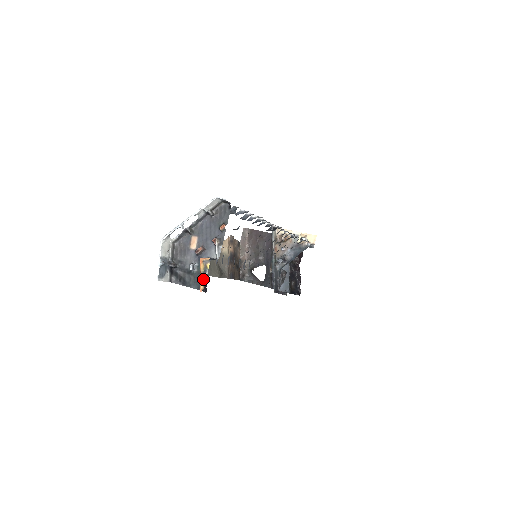
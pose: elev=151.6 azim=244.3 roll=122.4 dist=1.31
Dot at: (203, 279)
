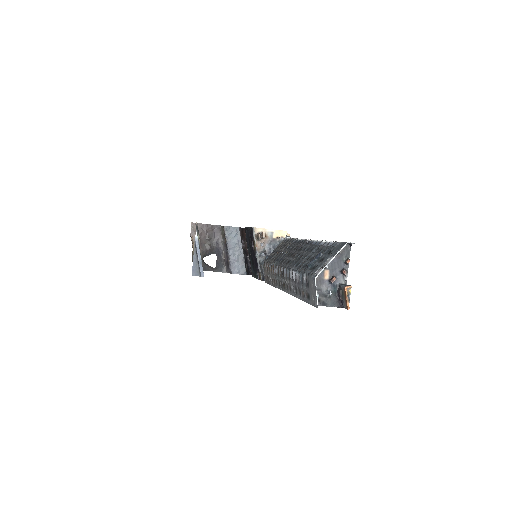
Dot at: (348, 301)
